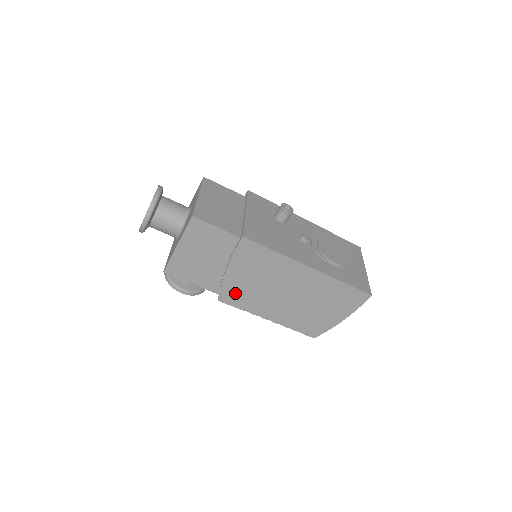
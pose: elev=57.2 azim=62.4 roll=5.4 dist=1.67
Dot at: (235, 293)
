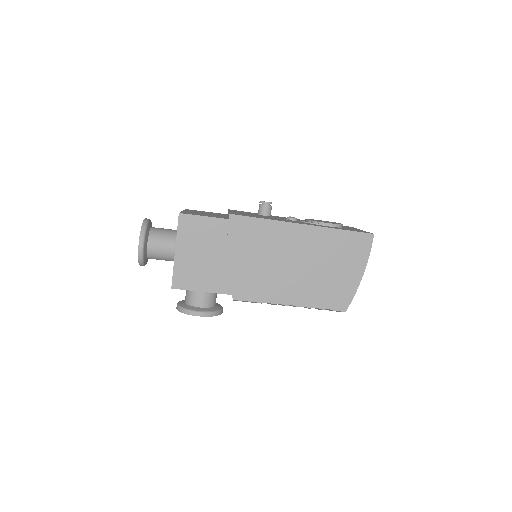
Dot at: (246, 283)
